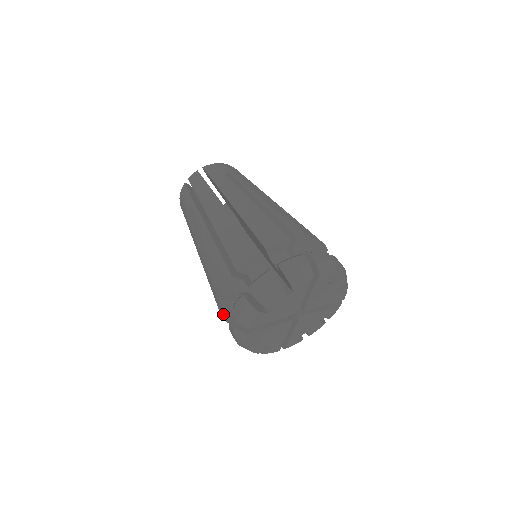
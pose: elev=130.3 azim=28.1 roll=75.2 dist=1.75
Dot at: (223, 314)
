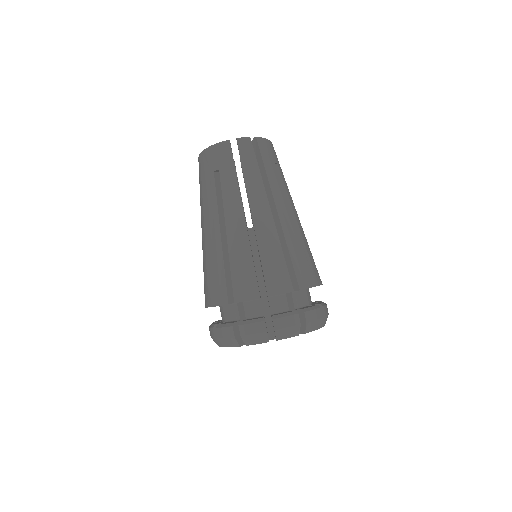
Dot at: occluded
